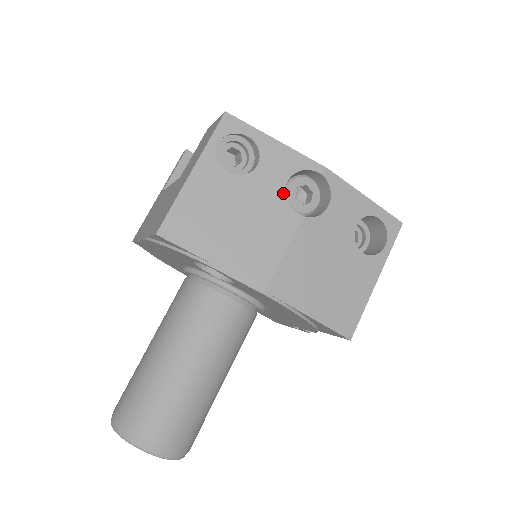
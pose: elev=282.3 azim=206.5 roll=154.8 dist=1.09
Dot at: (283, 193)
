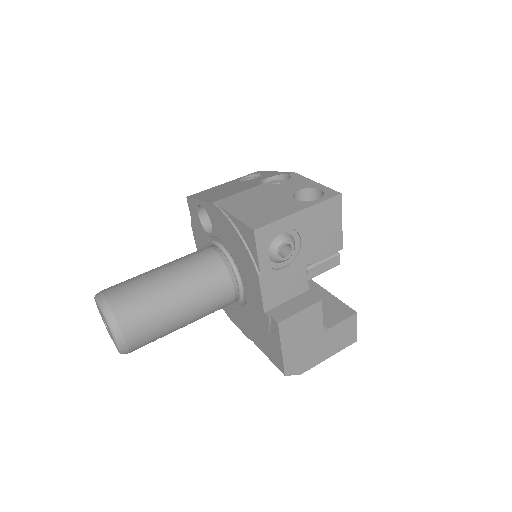
Dot at: (260, 181)
